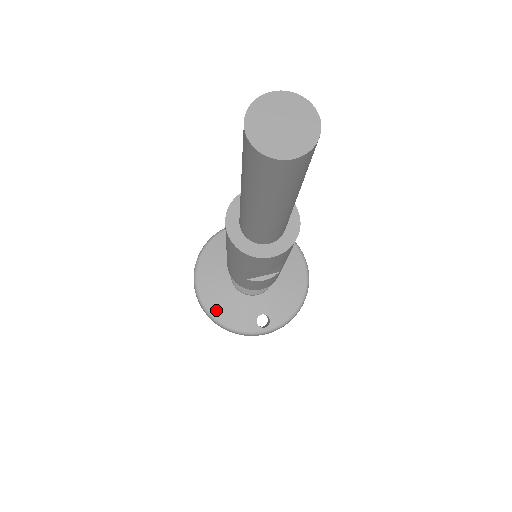
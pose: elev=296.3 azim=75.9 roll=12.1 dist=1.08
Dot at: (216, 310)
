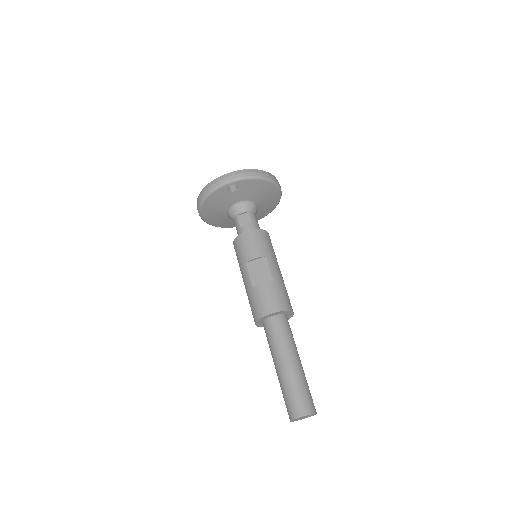
Dot at: (217, 224)
